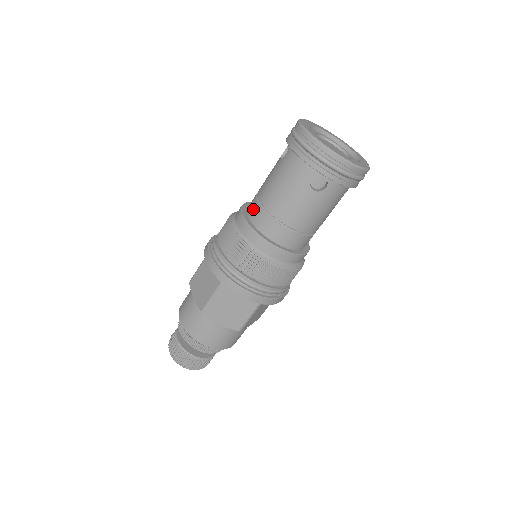
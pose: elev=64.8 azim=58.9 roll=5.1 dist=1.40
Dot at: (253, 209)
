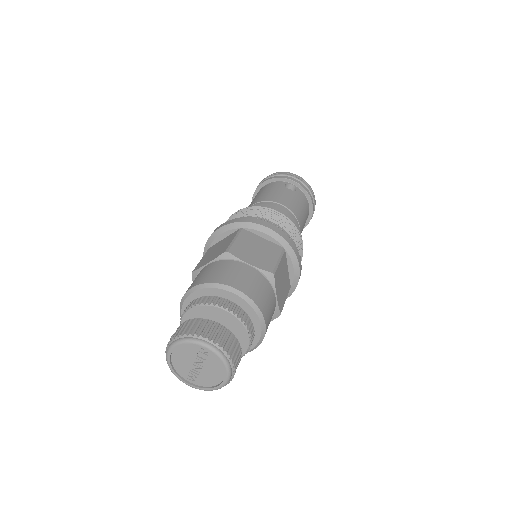
Dot at: occluded
